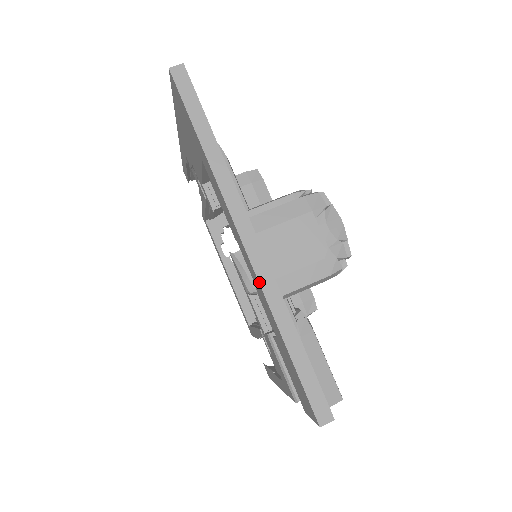
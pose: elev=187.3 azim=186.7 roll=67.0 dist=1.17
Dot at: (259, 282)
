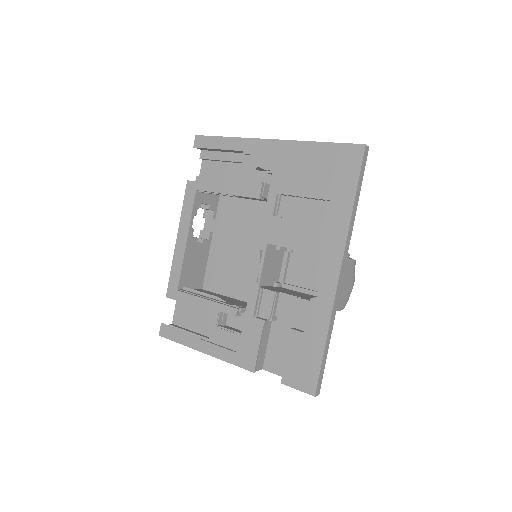
Dot at: (335, 300)
